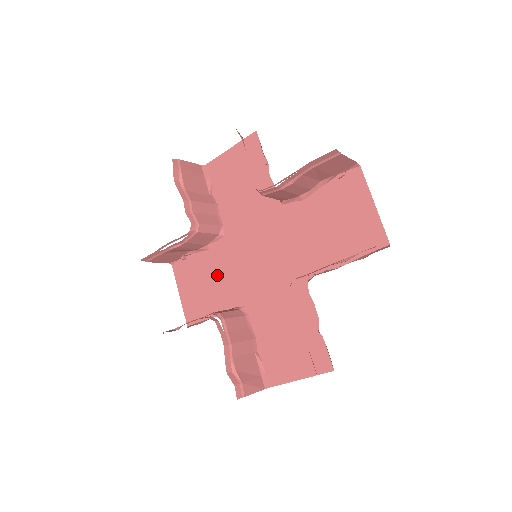
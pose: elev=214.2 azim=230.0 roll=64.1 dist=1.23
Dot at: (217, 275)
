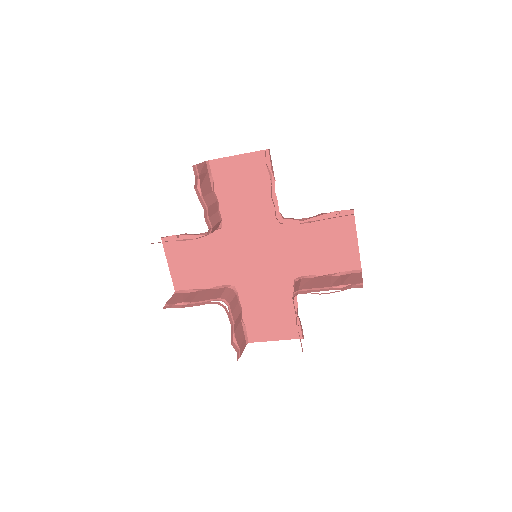
Dot at: (211, 257)
